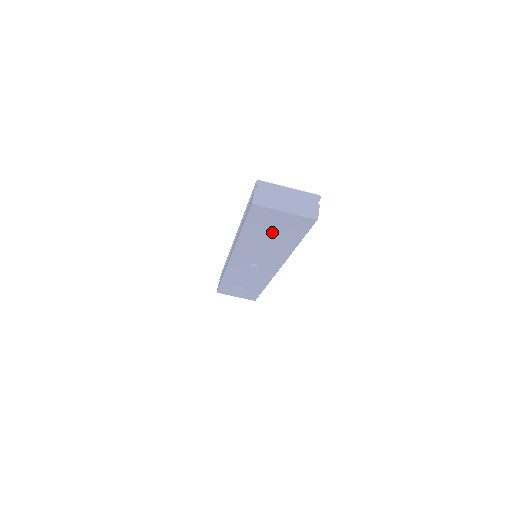
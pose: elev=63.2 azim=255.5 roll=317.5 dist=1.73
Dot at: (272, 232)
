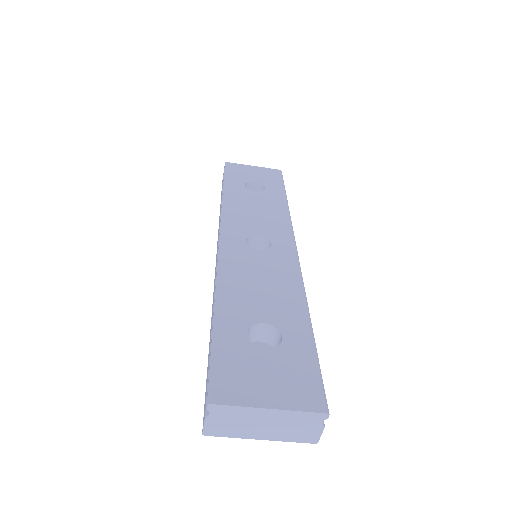
Dot at: occluded
